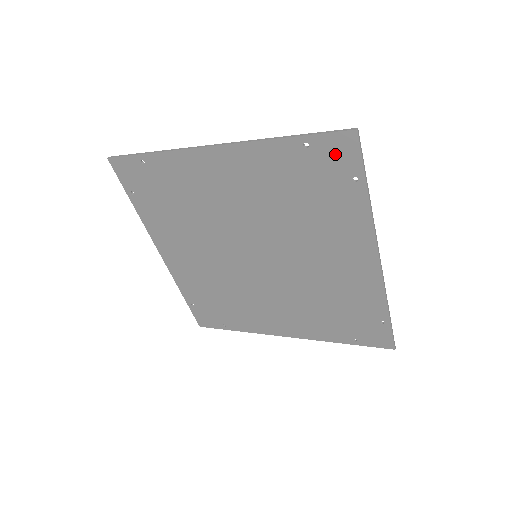
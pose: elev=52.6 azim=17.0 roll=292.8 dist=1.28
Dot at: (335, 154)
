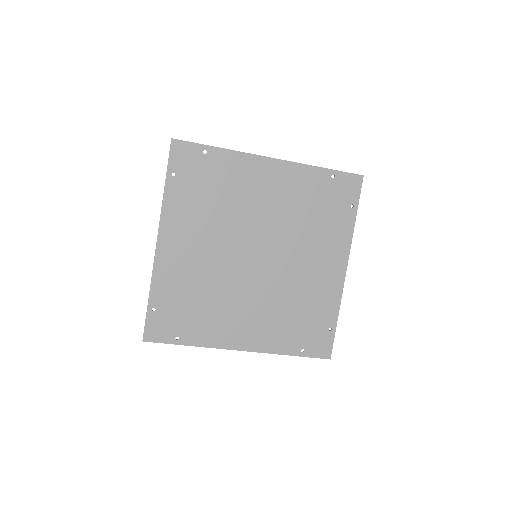
Dot at: (347, 187)
